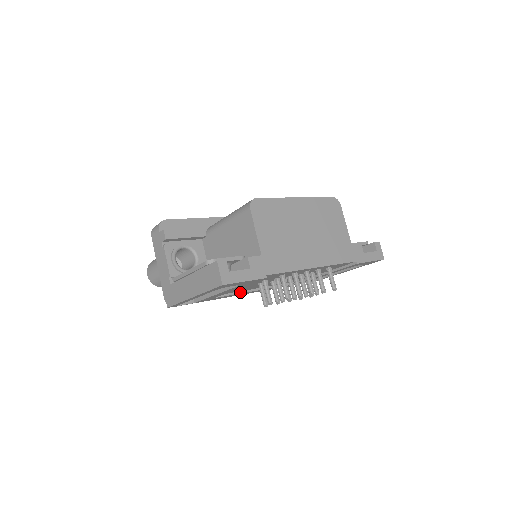
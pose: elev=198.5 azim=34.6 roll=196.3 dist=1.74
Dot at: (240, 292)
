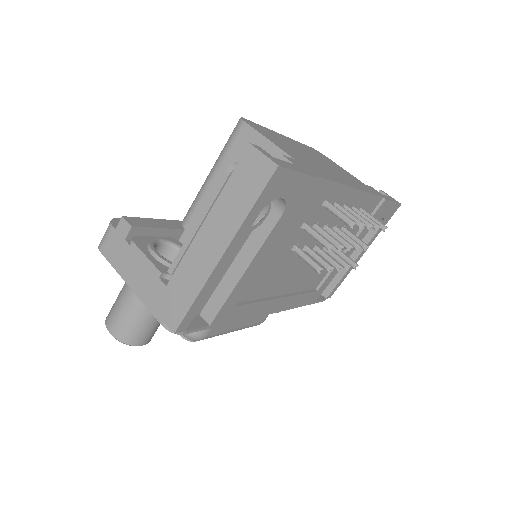
Dot at: (263, 299)
